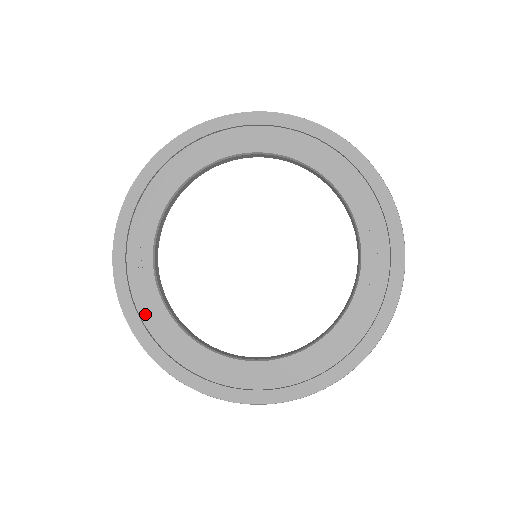
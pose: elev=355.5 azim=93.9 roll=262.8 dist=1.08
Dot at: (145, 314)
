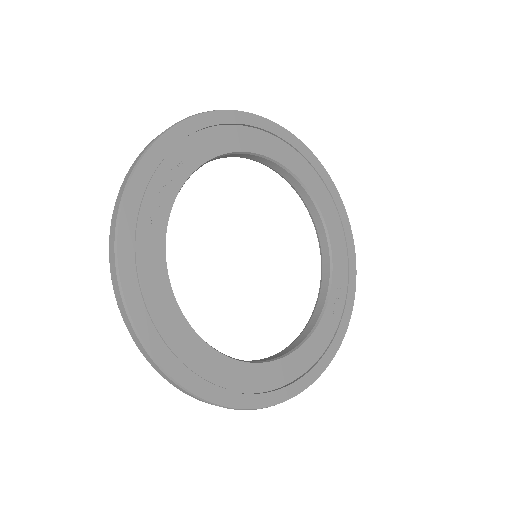
Dot at: (142, 255)
